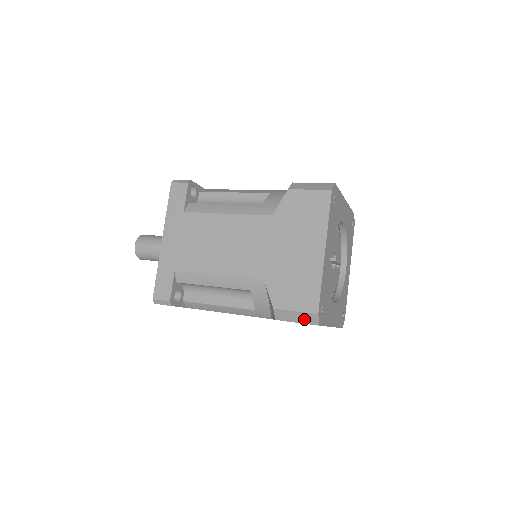
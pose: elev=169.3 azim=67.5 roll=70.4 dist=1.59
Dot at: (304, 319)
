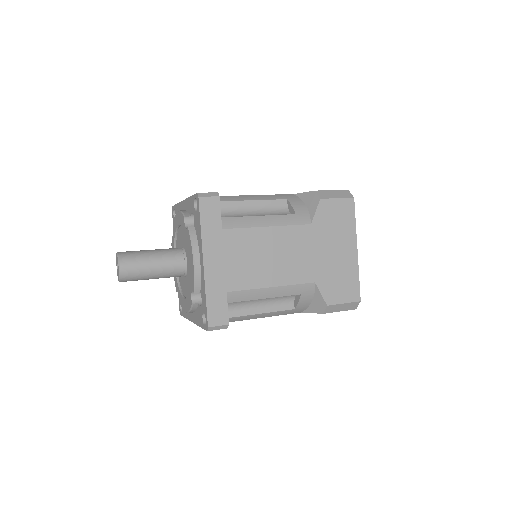
Dot at: (347, 307)
